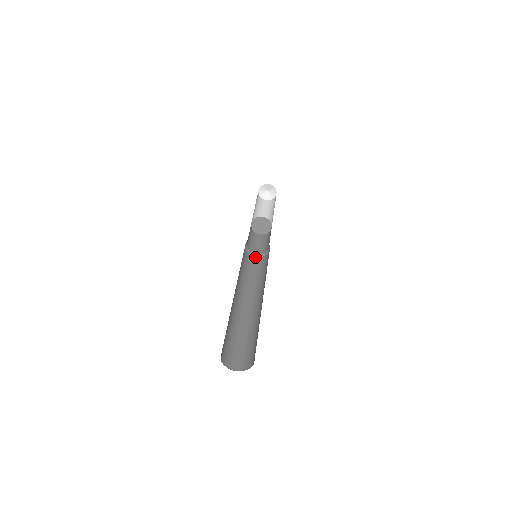
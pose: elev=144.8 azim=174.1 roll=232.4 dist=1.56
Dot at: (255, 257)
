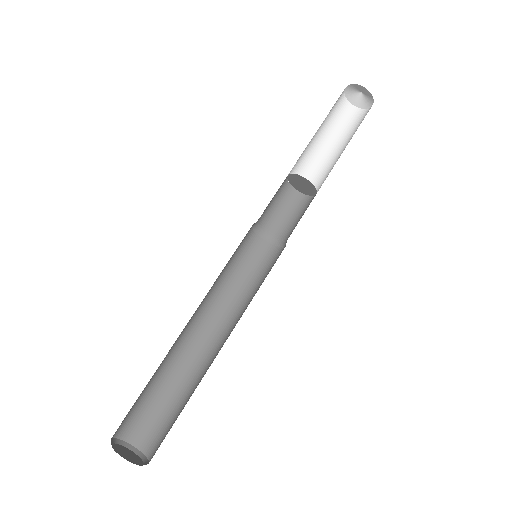
Dot at: (262, 239)
